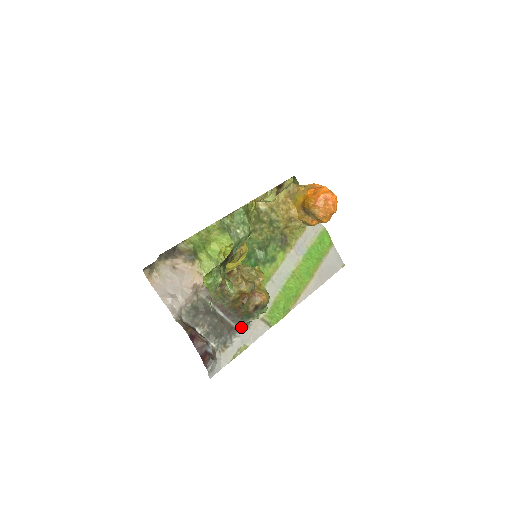
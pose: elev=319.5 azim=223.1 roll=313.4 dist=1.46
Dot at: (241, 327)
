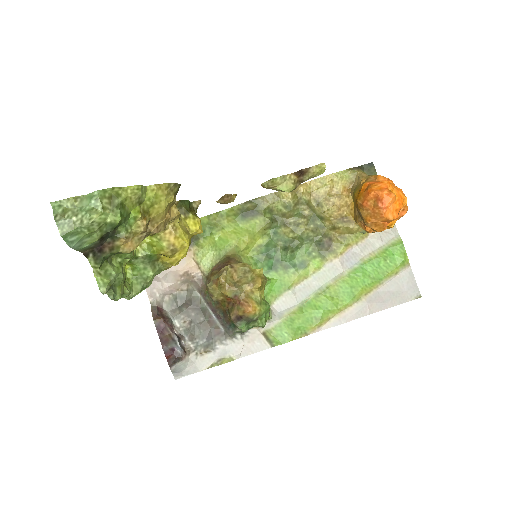
Dot at: (231, 335)
